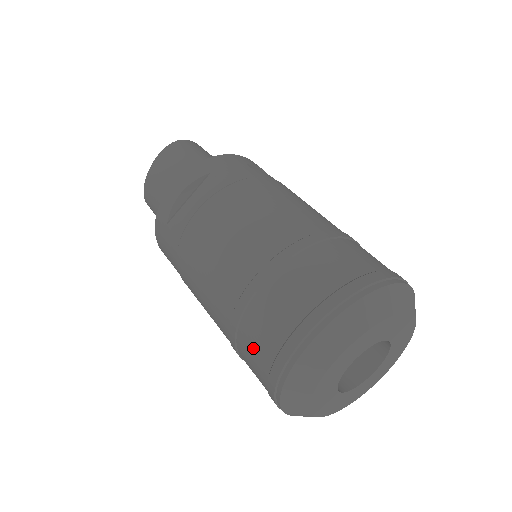
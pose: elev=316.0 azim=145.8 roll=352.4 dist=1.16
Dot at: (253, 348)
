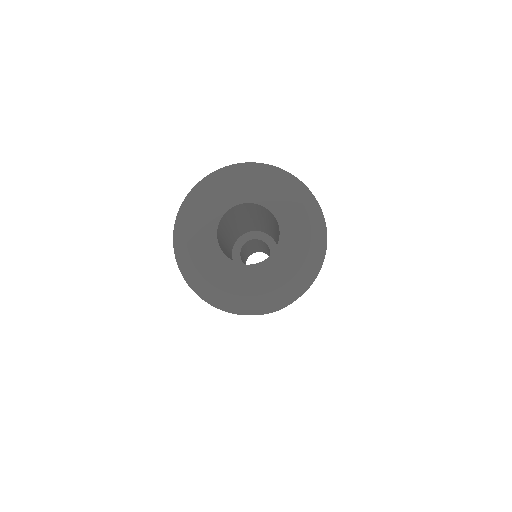
Dot at: occluded
